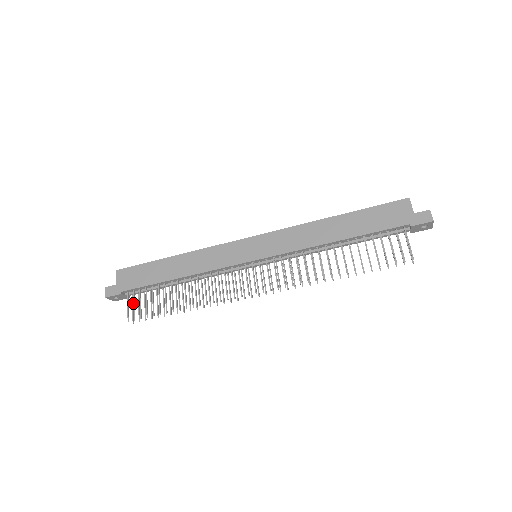
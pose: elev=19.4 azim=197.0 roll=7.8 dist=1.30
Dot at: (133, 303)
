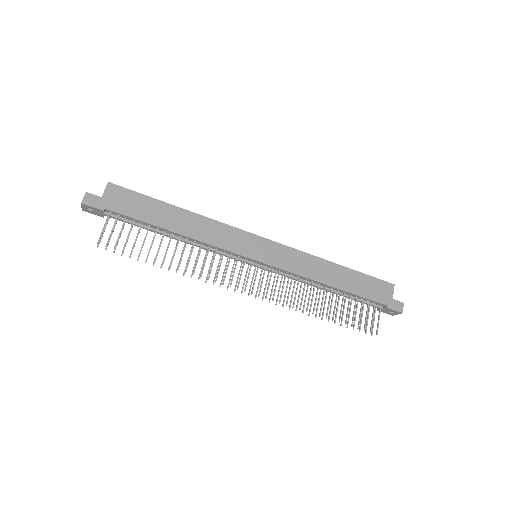
Dot at: (112, 228)
